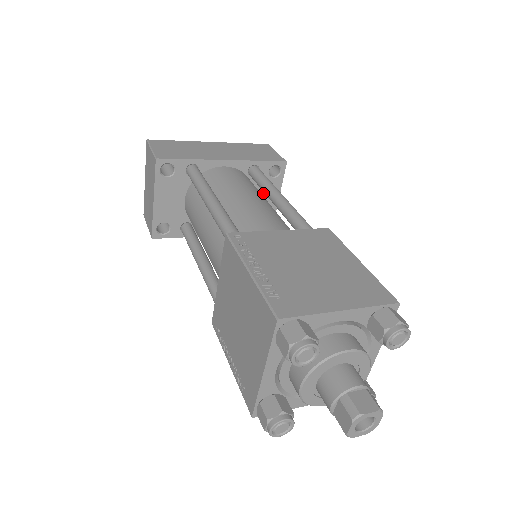
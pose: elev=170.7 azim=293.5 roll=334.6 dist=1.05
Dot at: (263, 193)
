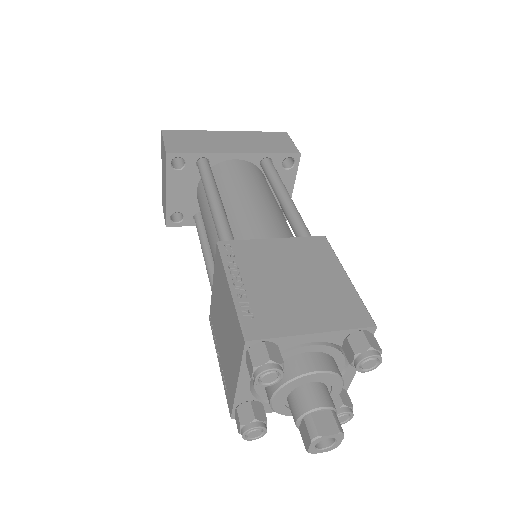
Dot at: occluded
